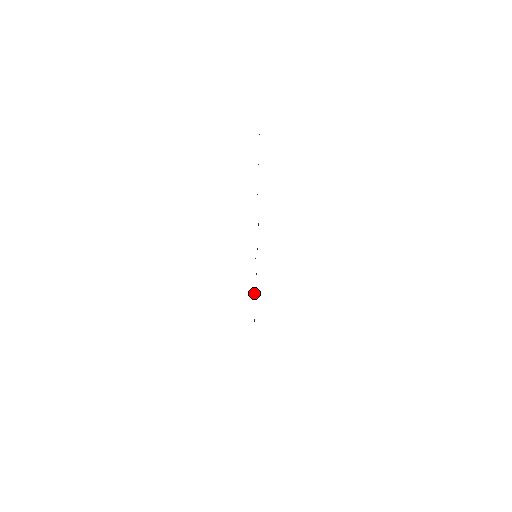
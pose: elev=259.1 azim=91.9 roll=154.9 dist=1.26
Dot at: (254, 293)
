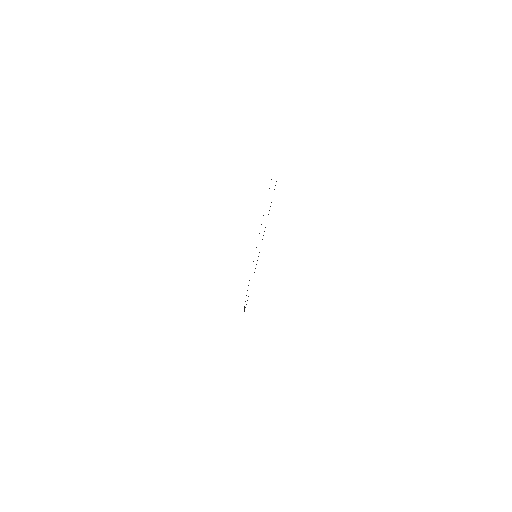
Dot at: occluded
